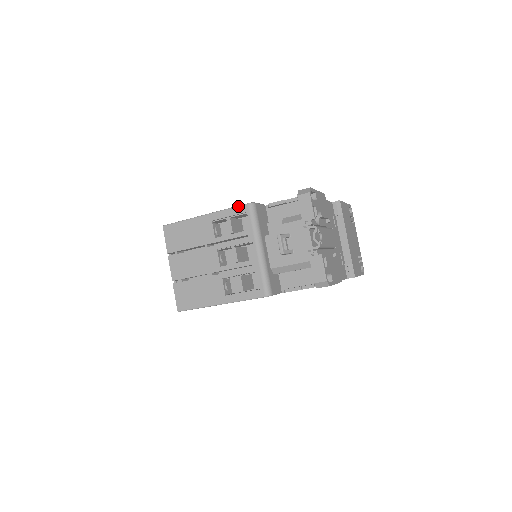
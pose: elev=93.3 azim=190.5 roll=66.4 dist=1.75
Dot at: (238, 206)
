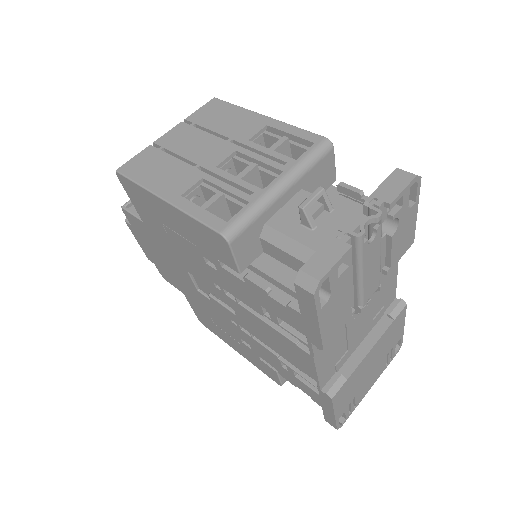
Dot at: occluded
